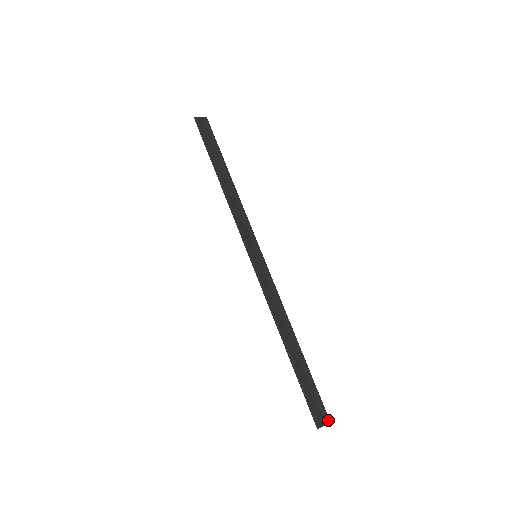
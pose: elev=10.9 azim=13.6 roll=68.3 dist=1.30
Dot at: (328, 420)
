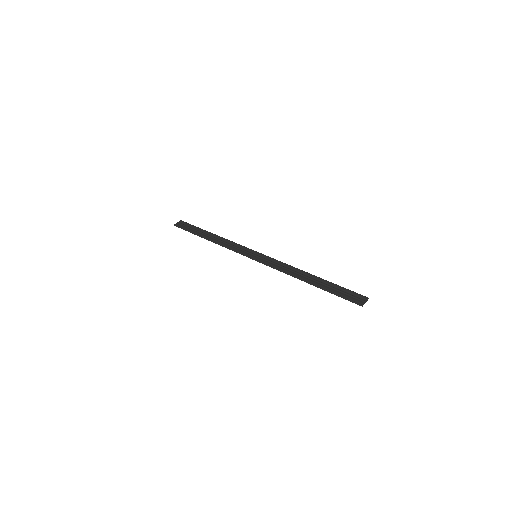
Dot at: (366, 298)
